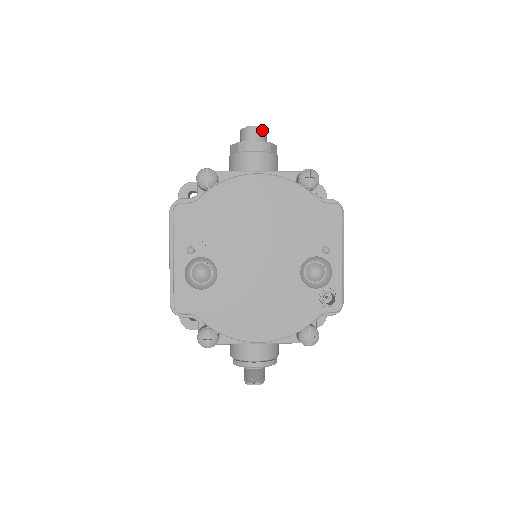
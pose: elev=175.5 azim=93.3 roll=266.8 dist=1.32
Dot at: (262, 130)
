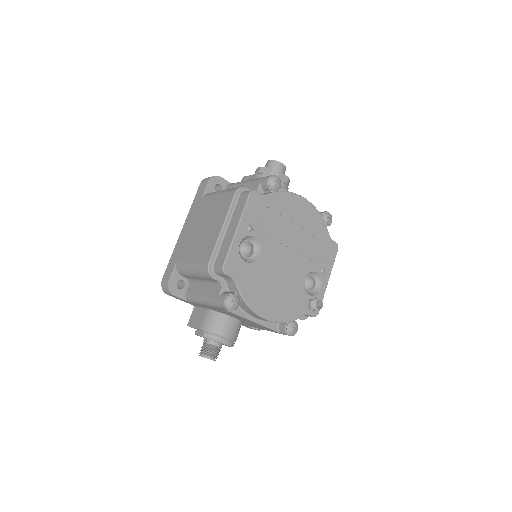
Dot at: (285, 169)
